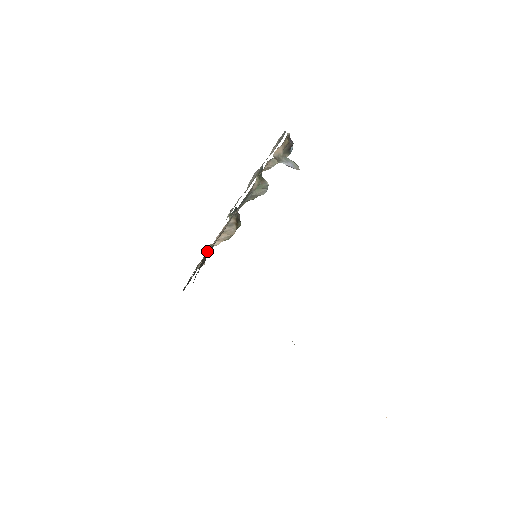
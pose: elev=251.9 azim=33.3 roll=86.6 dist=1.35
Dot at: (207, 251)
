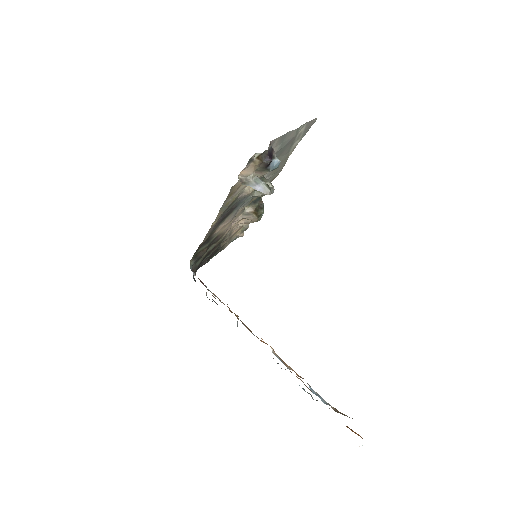
Dot at: (228, 233)
